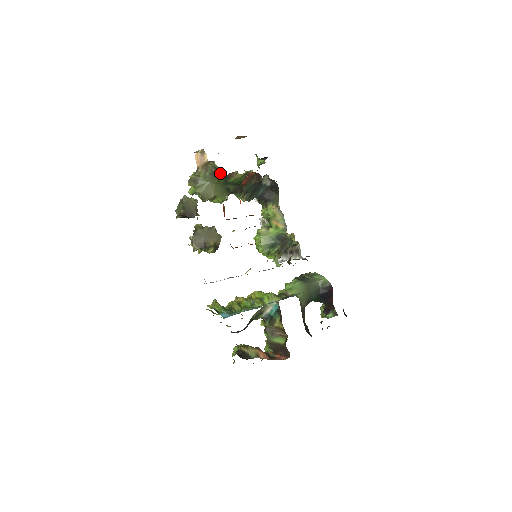
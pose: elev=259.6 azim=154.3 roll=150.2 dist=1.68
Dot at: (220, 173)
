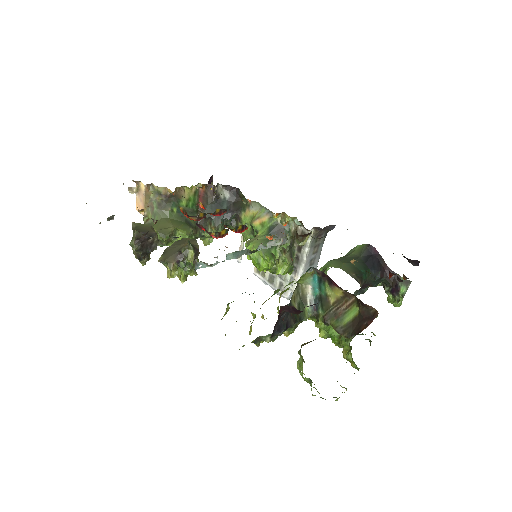
Dot at: (166, 196)
